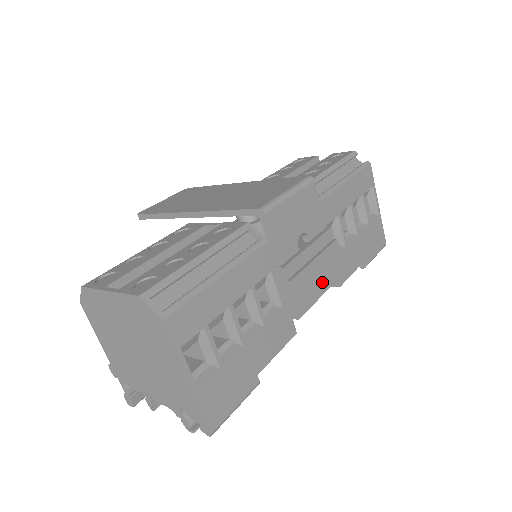
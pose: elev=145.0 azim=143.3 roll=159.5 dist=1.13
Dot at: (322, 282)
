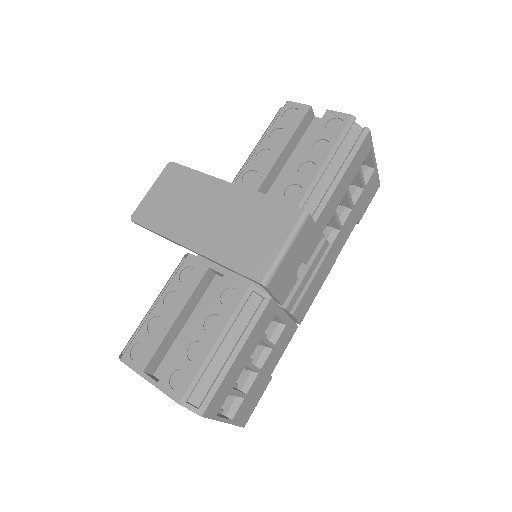
Dot at: (319, 287)
